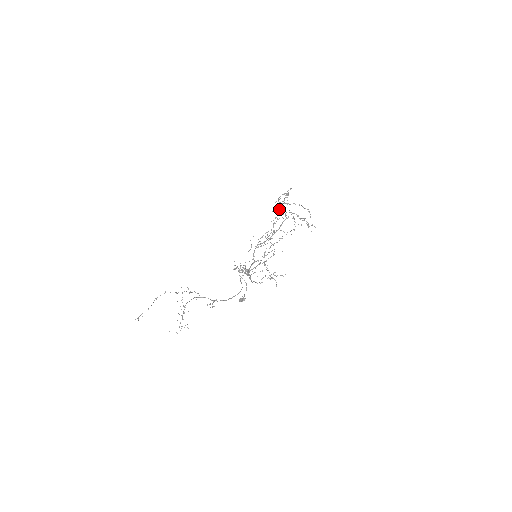
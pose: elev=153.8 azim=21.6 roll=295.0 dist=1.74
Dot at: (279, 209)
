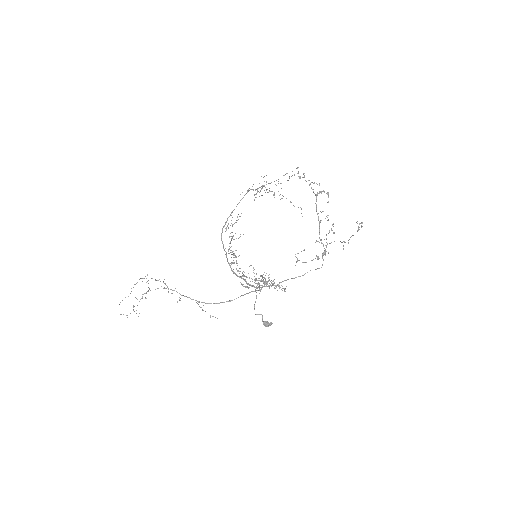
Dot at: (262, 188)
